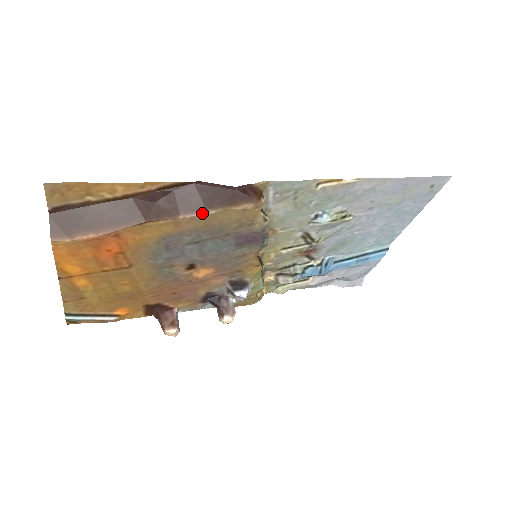
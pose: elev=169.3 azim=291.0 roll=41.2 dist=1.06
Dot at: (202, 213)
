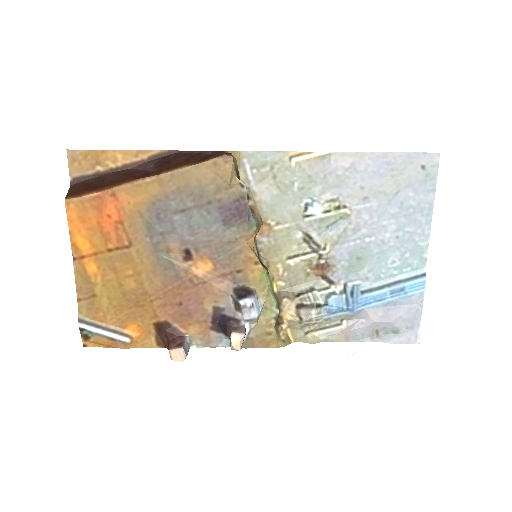
Dot at: (179, 169)
